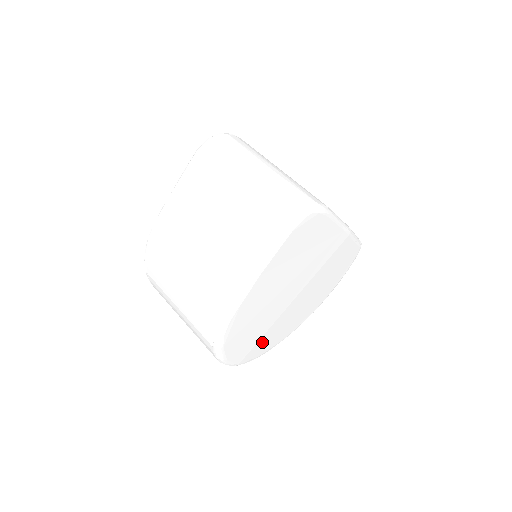
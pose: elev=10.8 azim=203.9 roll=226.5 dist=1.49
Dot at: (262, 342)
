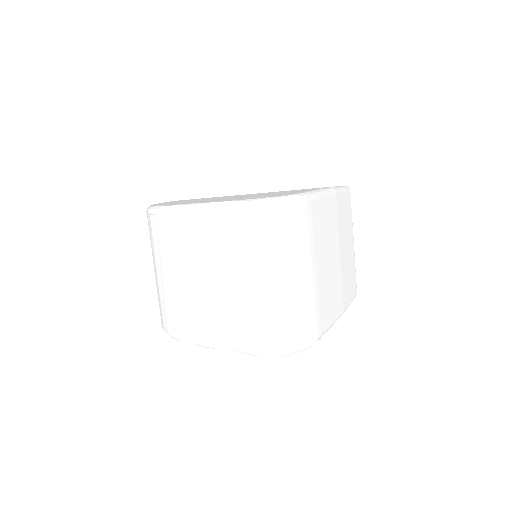
Dot at: occluded
